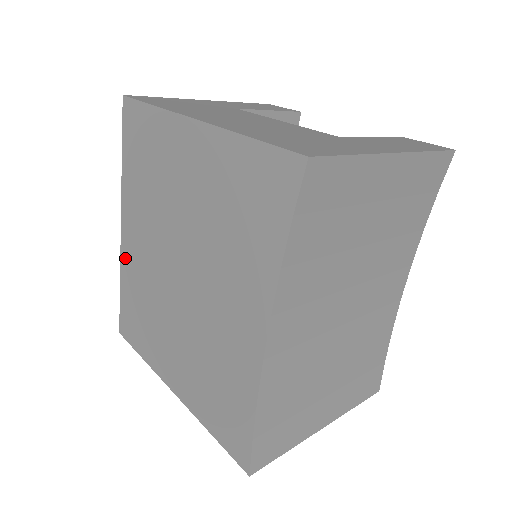
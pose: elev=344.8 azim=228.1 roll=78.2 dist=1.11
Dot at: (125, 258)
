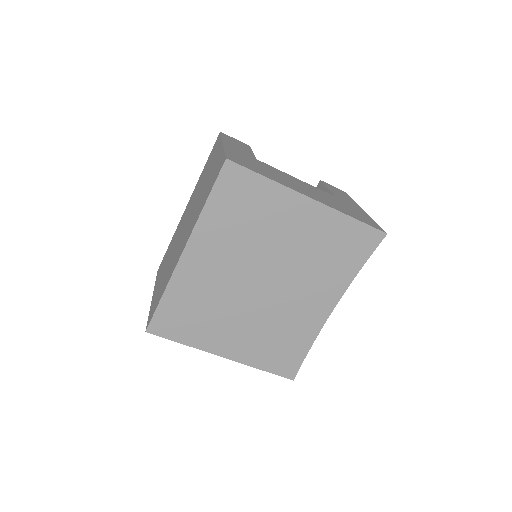
Dot at: (182, 275)
